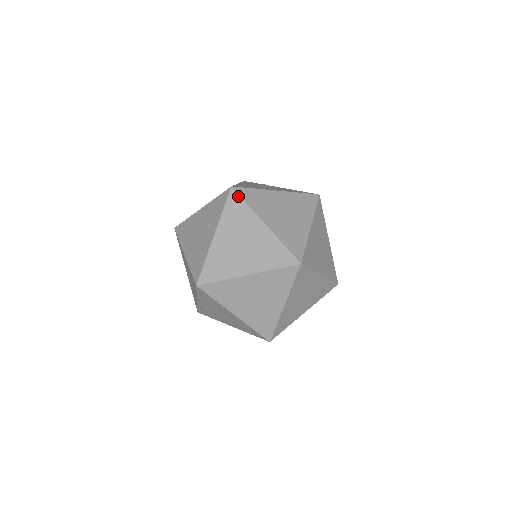
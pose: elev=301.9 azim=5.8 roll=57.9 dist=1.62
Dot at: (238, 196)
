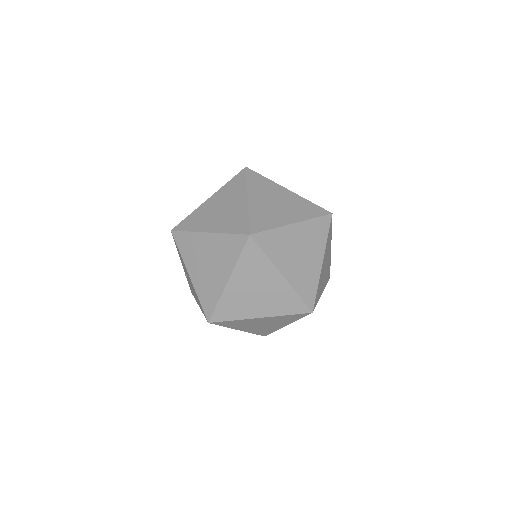
Dot at: (245, 174)
